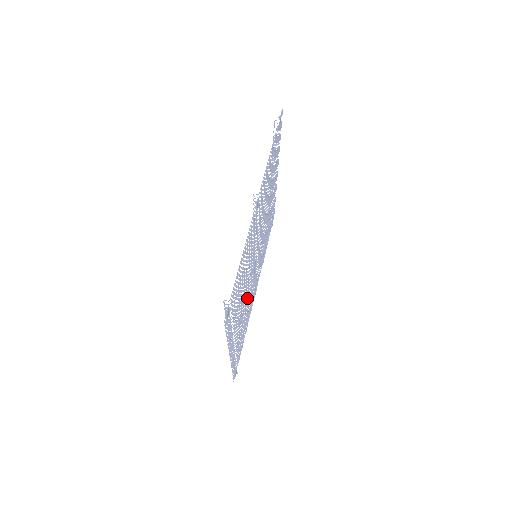
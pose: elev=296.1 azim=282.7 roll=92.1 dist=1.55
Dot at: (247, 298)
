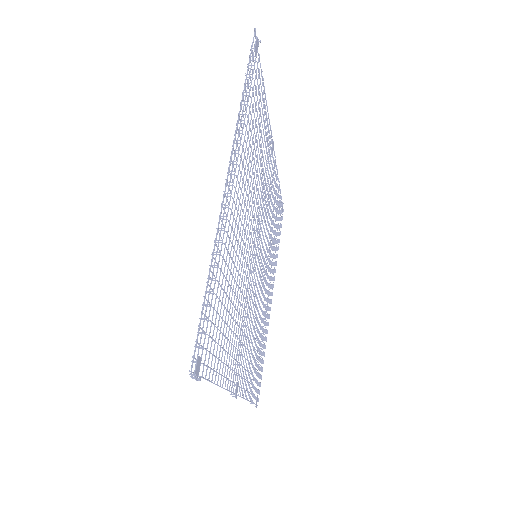
Dot at: (242, 267)
